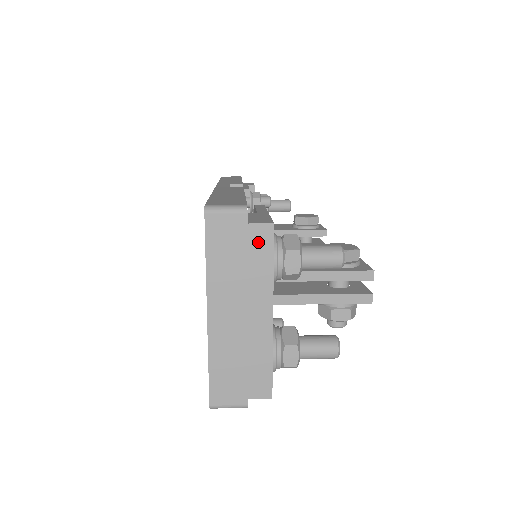
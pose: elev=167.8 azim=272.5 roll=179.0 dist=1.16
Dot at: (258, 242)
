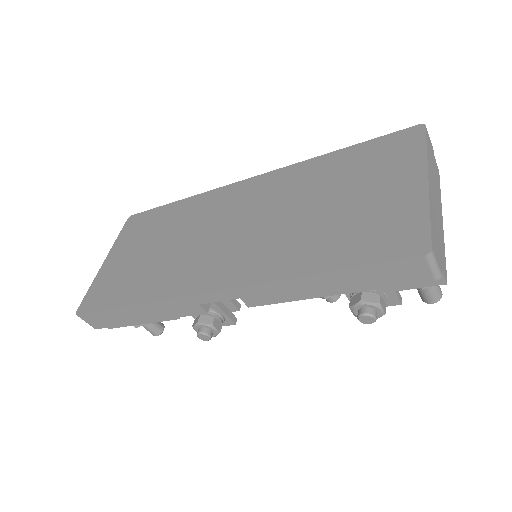
Dot at: (437, 171)
